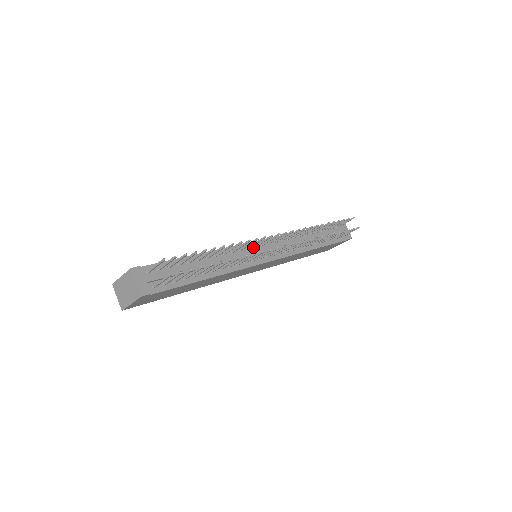
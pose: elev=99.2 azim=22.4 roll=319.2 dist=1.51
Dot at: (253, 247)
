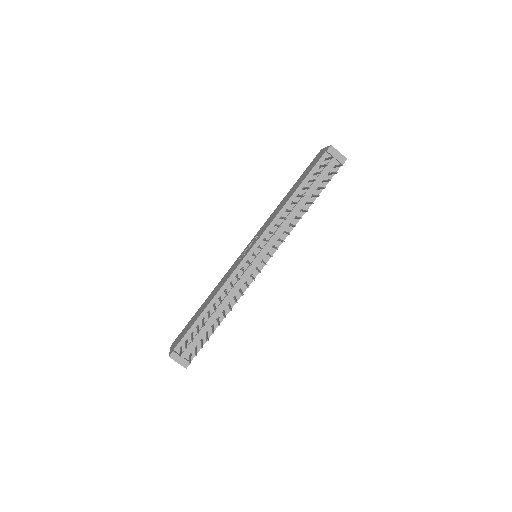
Dot at: (246, 263)
